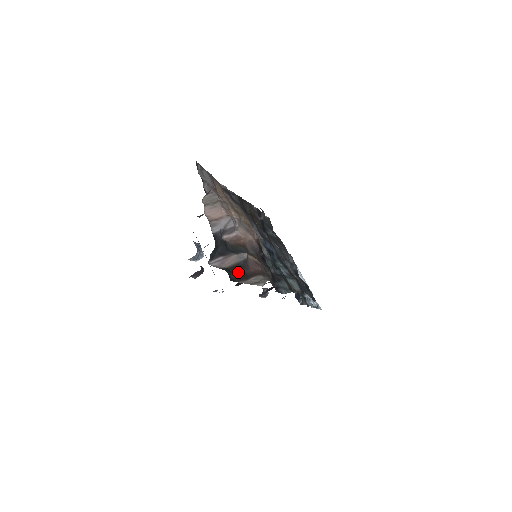
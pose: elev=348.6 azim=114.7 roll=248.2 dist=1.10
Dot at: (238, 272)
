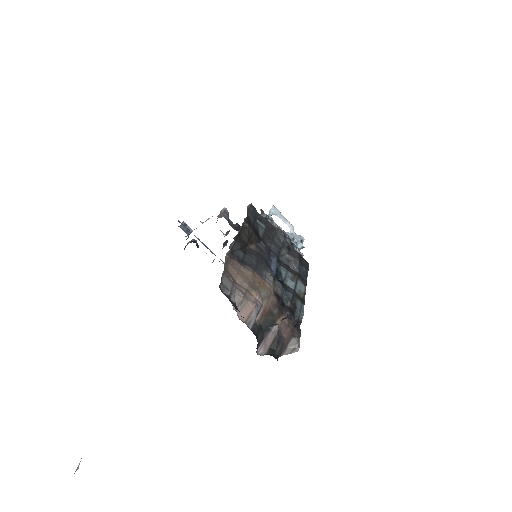
Dot at: (278, 346)
